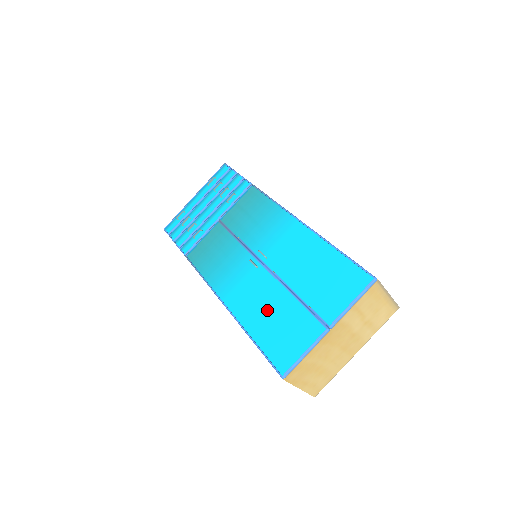
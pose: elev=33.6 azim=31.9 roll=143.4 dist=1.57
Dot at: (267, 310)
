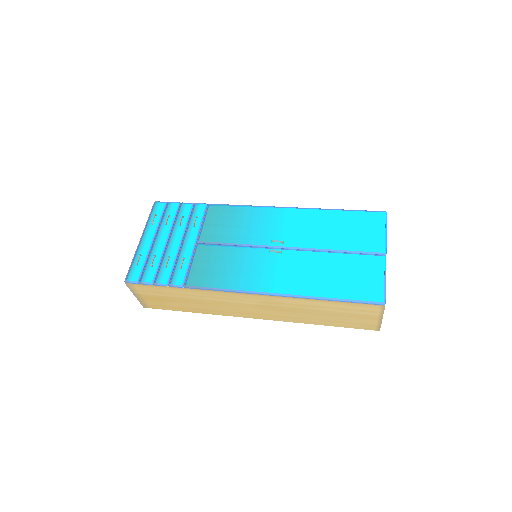
Dot at: (323, 273)
